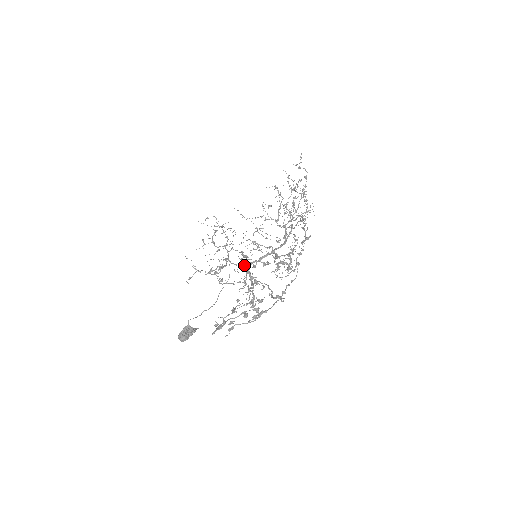
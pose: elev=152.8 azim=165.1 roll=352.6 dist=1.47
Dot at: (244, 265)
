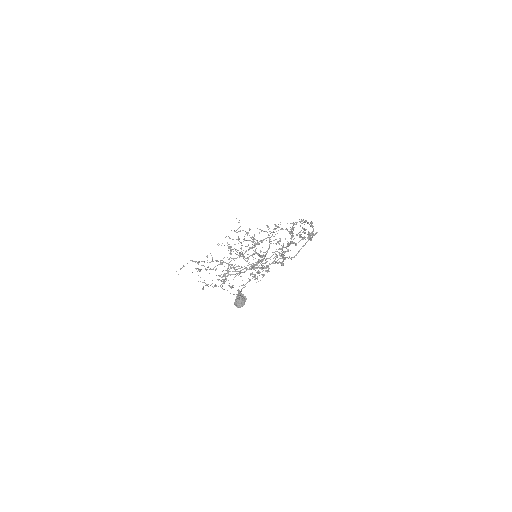
Dot at: (246, 270)
